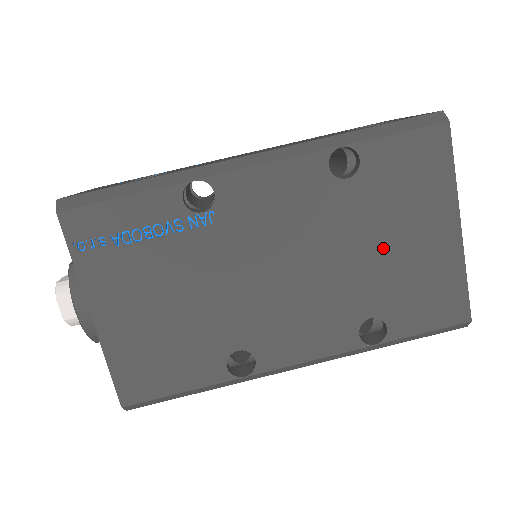
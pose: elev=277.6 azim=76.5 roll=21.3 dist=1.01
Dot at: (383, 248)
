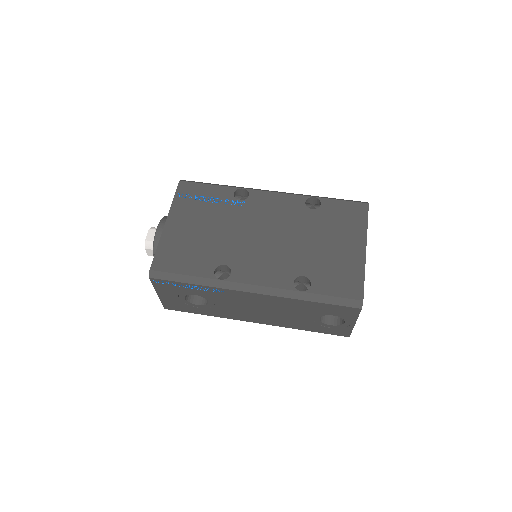
Dot at: (321, 244)
